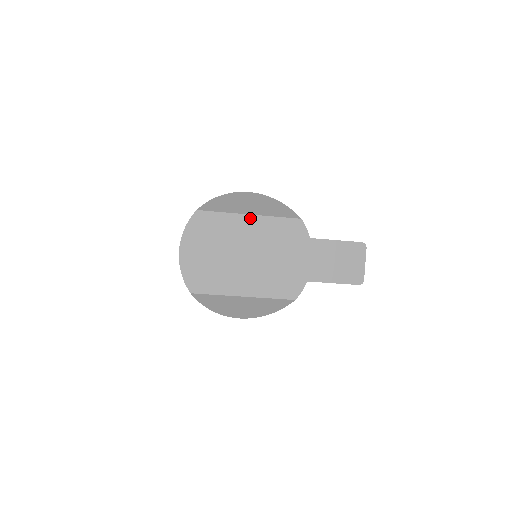
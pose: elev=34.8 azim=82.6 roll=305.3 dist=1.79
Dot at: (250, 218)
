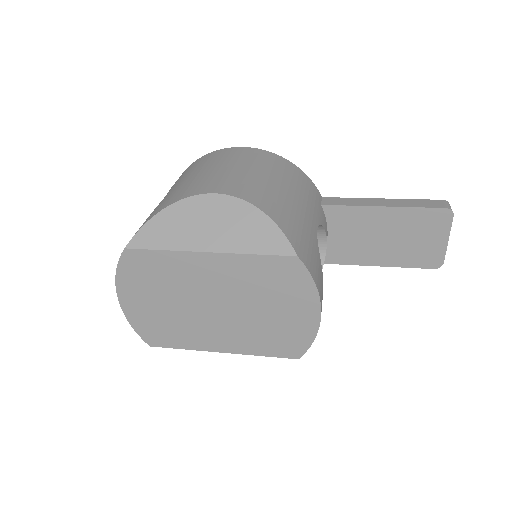
Dot at: (209, 257)
